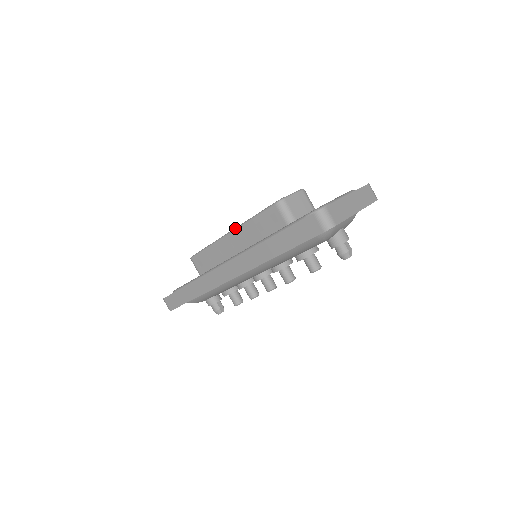
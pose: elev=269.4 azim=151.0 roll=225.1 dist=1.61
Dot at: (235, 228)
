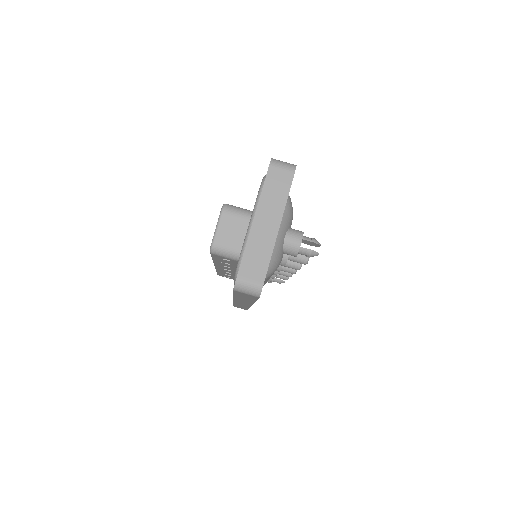
Dot at: occluded
